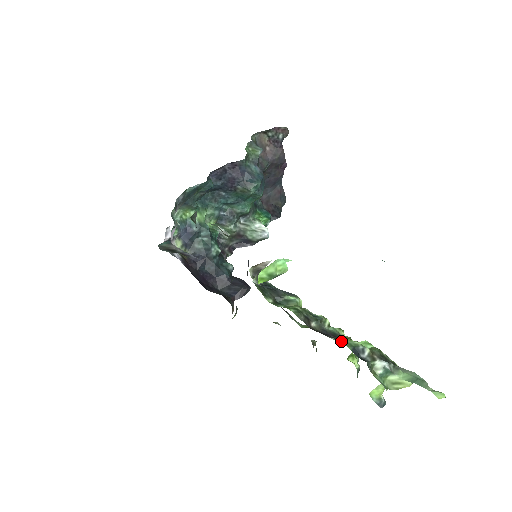
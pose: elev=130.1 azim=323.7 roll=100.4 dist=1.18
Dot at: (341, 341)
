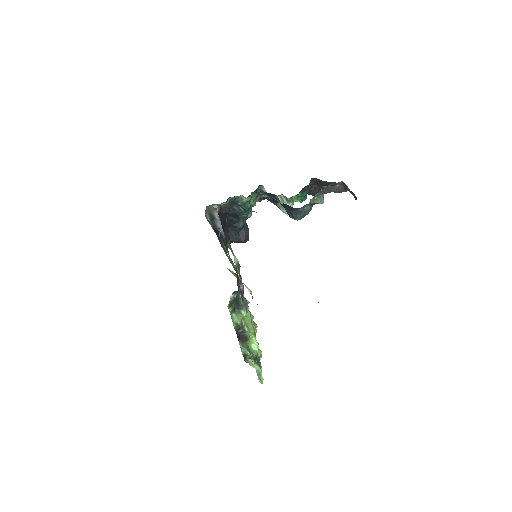
Dot at: (243, 349)
